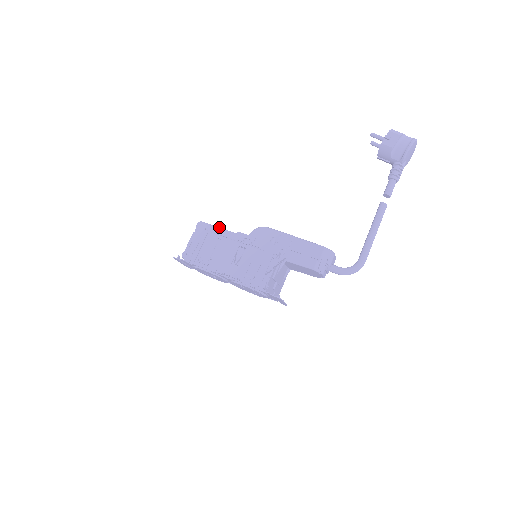
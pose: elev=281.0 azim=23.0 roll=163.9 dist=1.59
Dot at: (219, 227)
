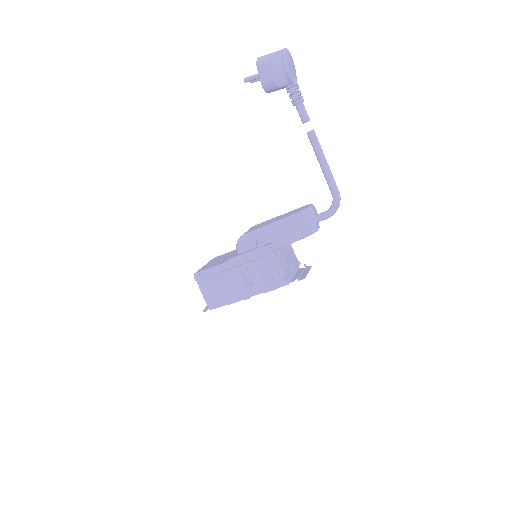
Dot at: (211, 267)
